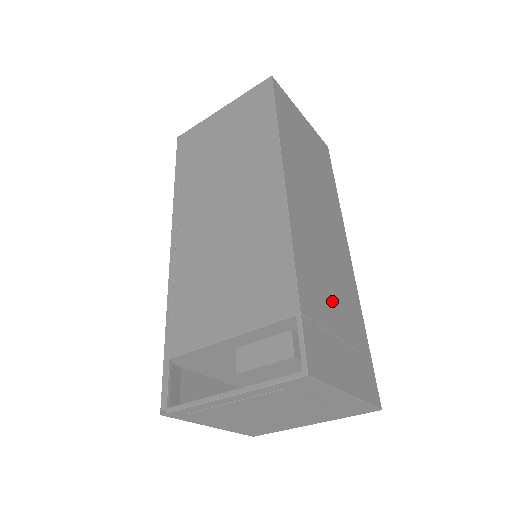
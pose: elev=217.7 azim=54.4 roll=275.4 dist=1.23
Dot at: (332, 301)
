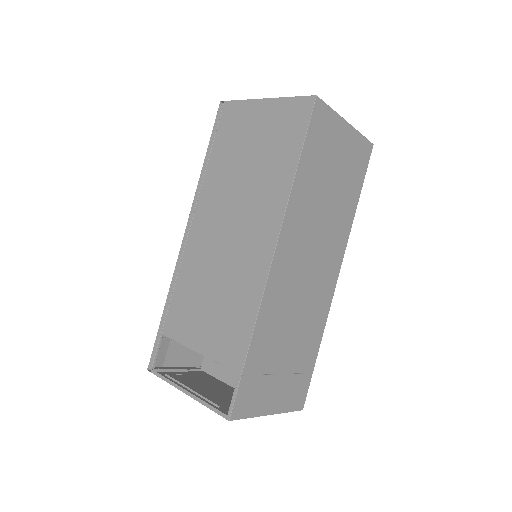
Dot at: (287, 343)
